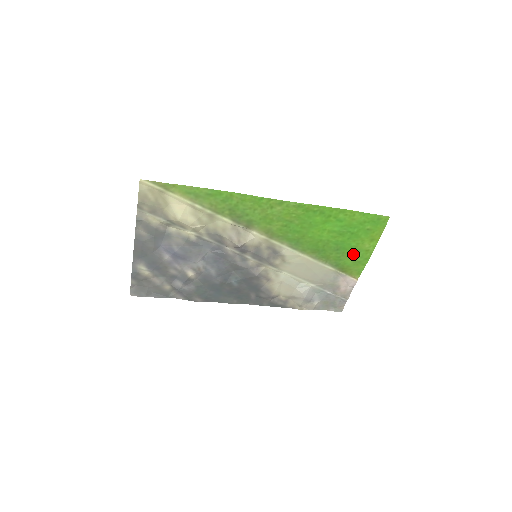
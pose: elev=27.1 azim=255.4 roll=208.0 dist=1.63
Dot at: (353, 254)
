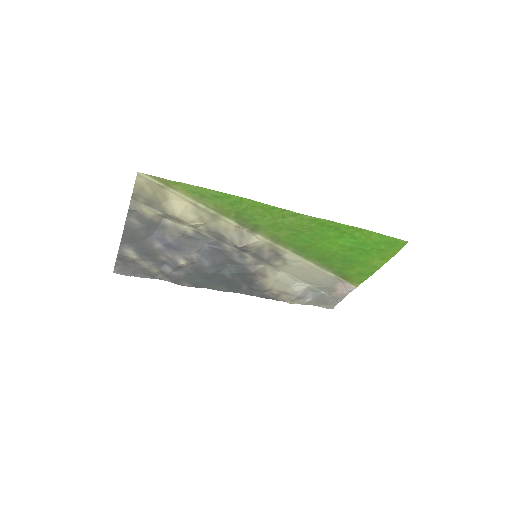
Dot at: (359, 267)
